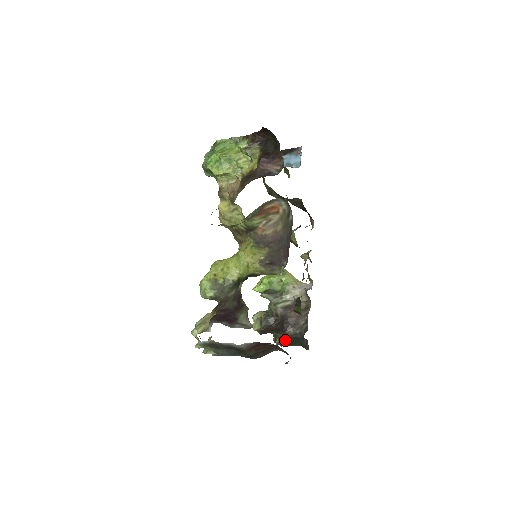
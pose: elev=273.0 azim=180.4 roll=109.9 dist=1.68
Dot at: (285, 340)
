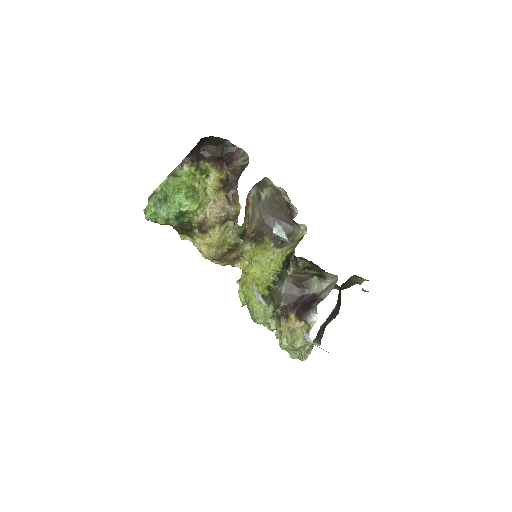
Dot at: occluded
